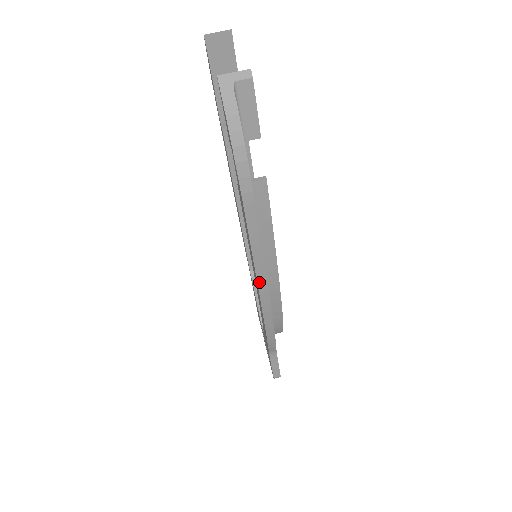
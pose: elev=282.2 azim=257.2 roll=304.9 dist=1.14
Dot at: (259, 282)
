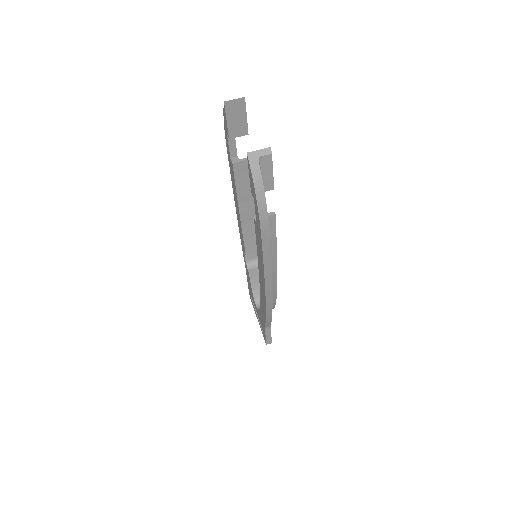
Dot at: (266, 283)
